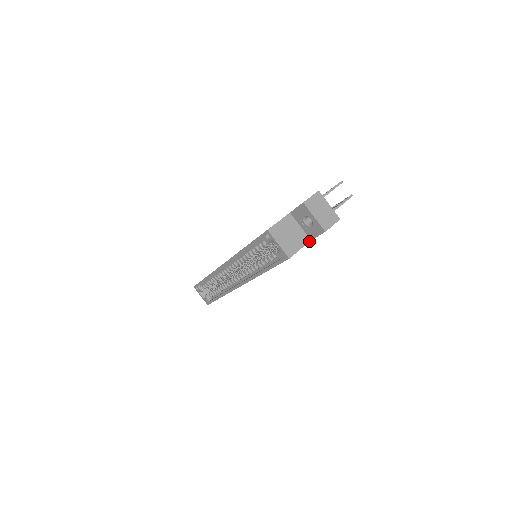
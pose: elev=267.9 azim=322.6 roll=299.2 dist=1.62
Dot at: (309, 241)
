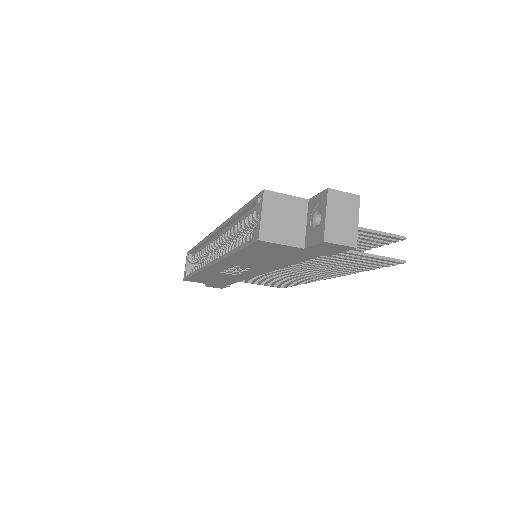
Dot at: (301, 247)
